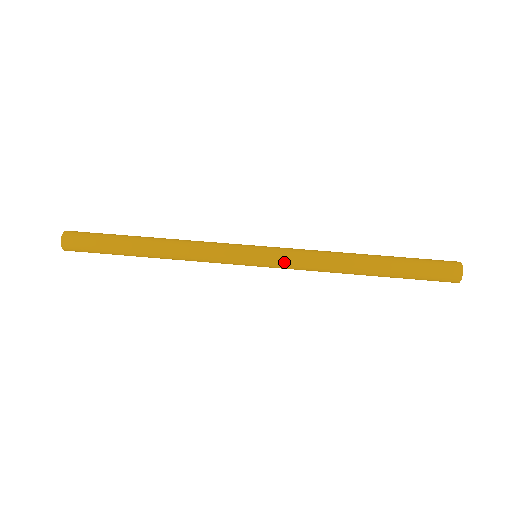
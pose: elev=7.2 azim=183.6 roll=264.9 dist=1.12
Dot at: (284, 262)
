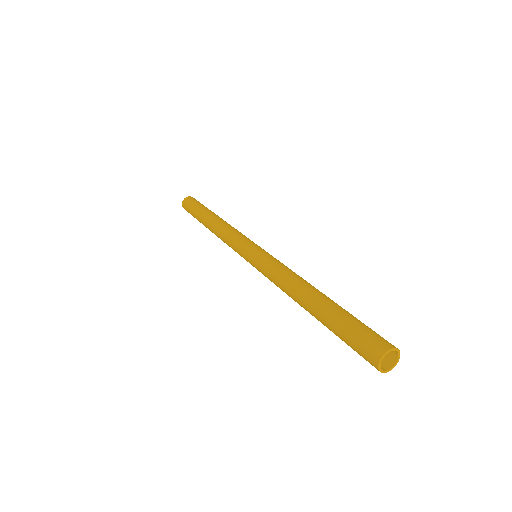
Dot at: (261, 266)
